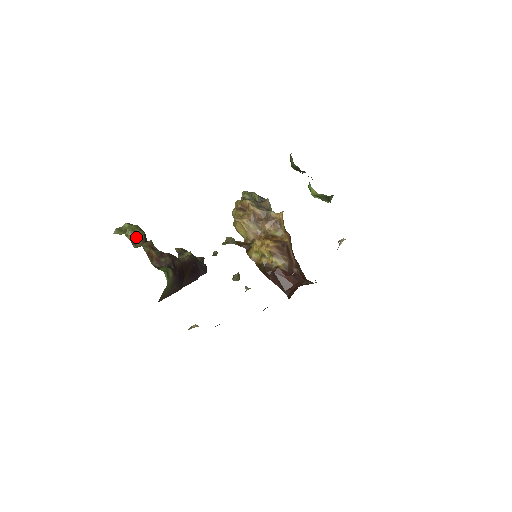
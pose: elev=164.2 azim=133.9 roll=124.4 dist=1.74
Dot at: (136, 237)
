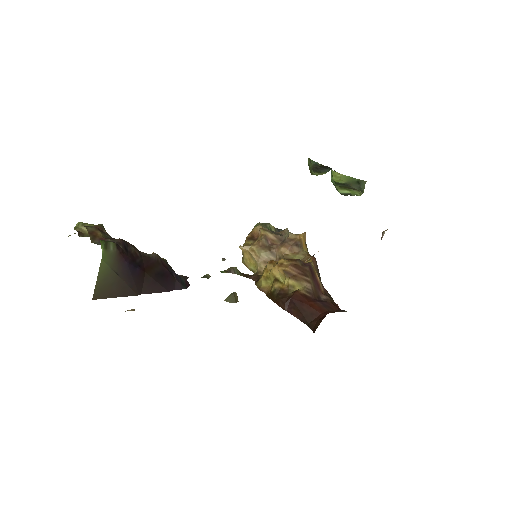
Dot at: occluded
